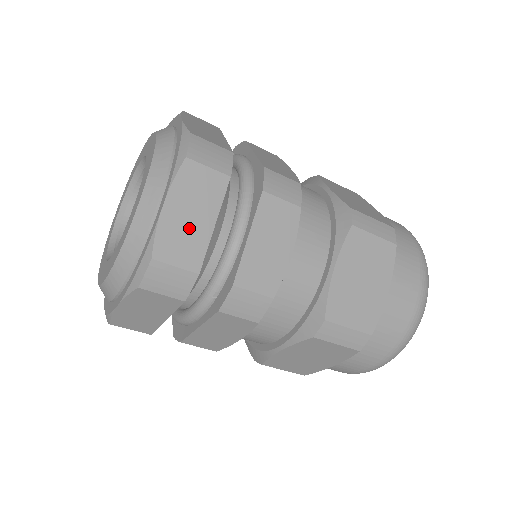
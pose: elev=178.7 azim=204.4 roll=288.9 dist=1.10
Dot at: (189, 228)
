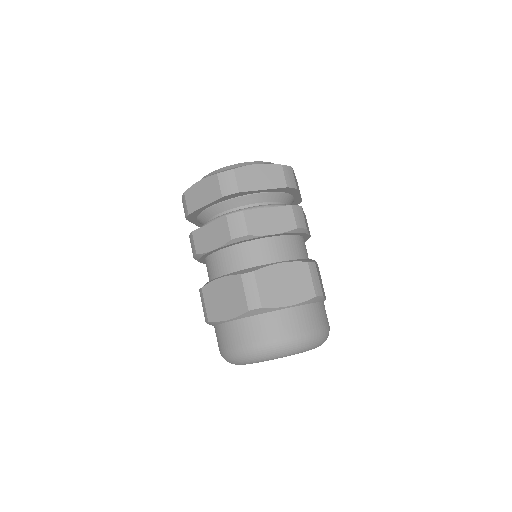
Dot at: occluded
